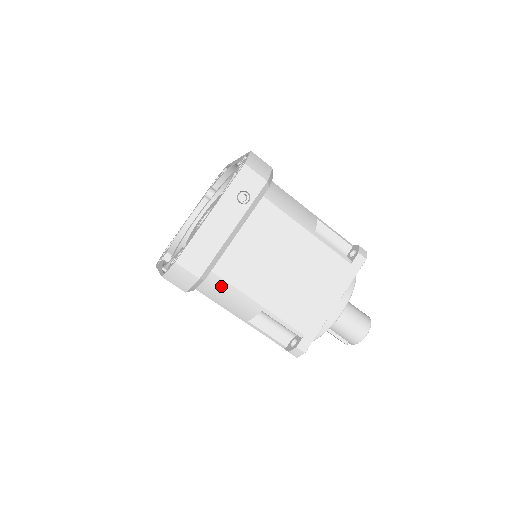
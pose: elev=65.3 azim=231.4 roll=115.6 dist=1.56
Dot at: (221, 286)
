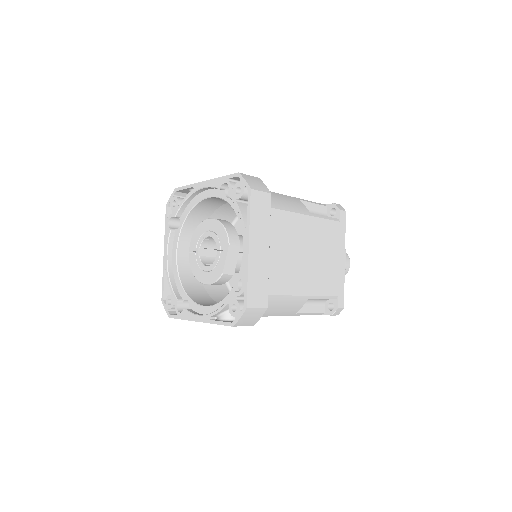
Dot at: occluded
